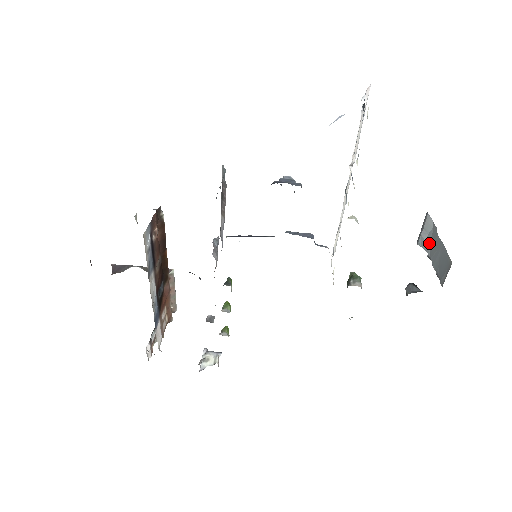
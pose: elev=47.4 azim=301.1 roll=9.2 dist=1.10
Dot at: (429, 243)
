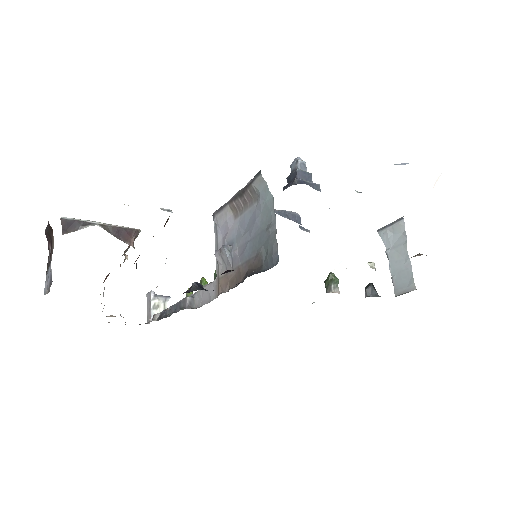
Dot at: (392, 243)
